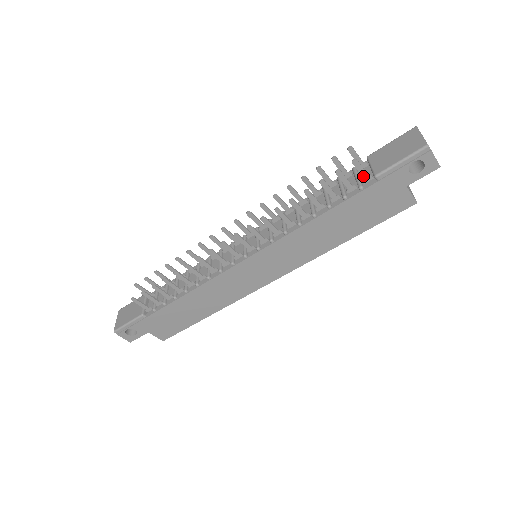
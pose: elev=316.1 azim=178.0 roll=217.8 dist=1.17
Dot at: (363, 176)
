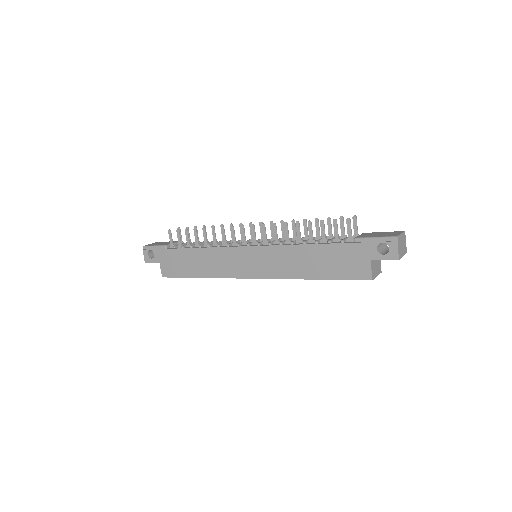
Dot at: (348, 235)
